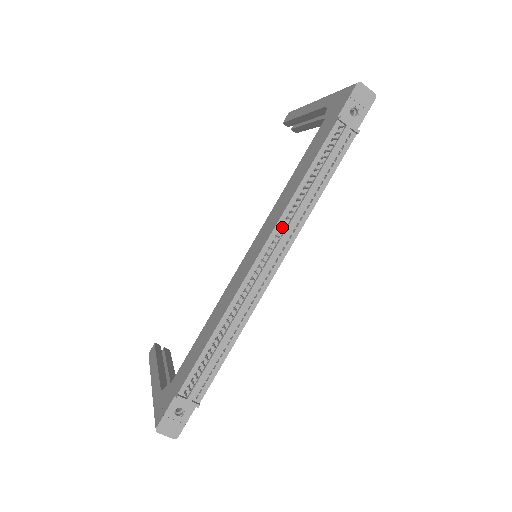
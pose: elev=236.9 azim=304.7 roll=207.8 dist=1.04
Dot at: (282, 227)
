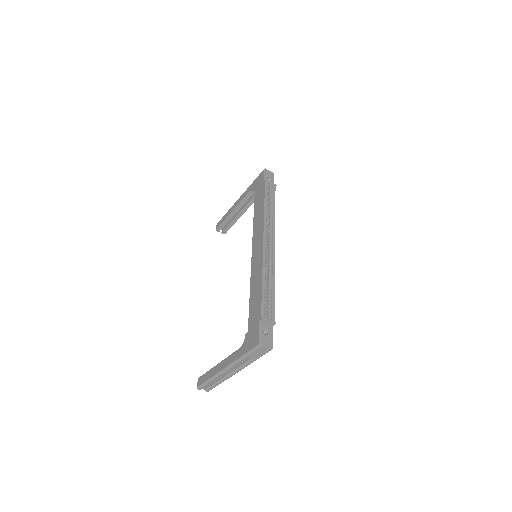
Dot at: (267, 227)
